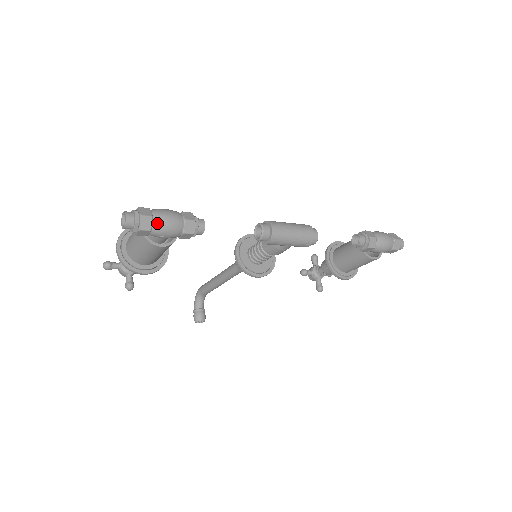
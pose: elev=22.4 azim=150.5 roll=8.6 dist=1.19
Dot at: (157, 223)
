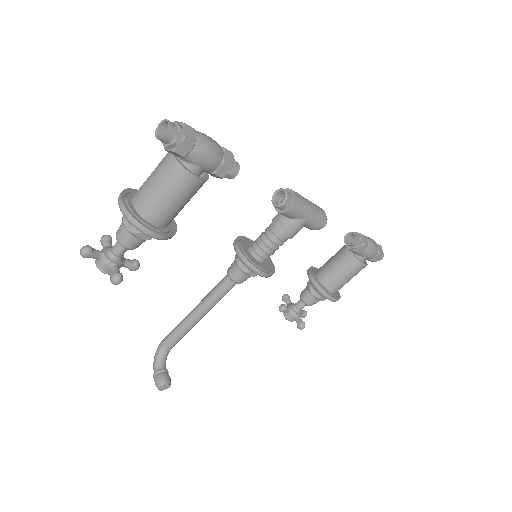
Dot at: (201, 138)
